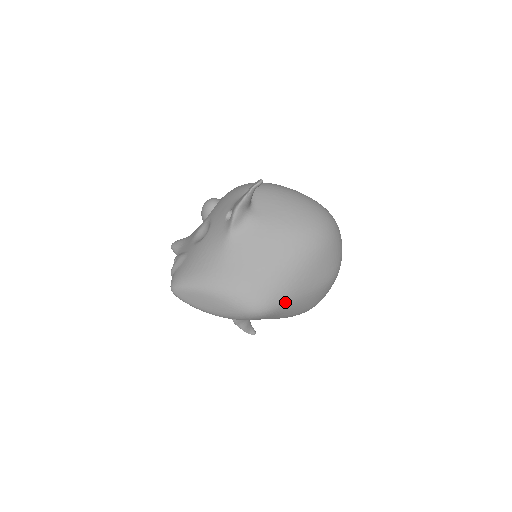
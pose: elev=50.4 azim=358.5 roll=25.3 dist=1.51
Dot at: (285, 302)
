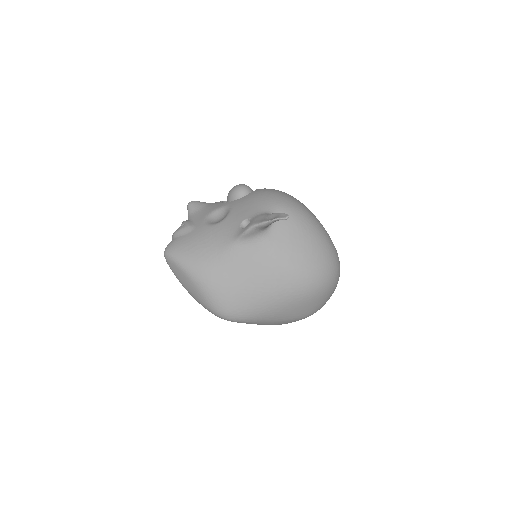
Dot at: (252, 320)
